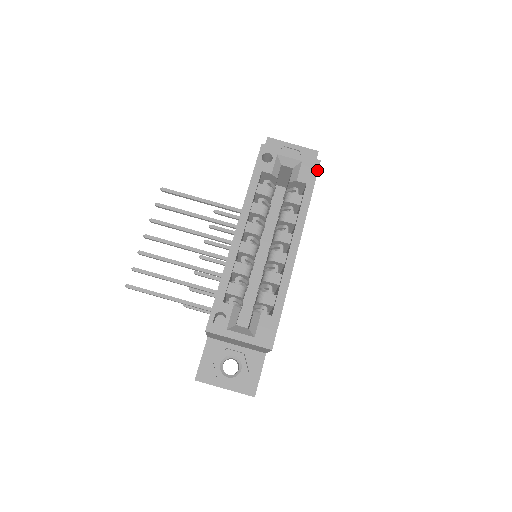
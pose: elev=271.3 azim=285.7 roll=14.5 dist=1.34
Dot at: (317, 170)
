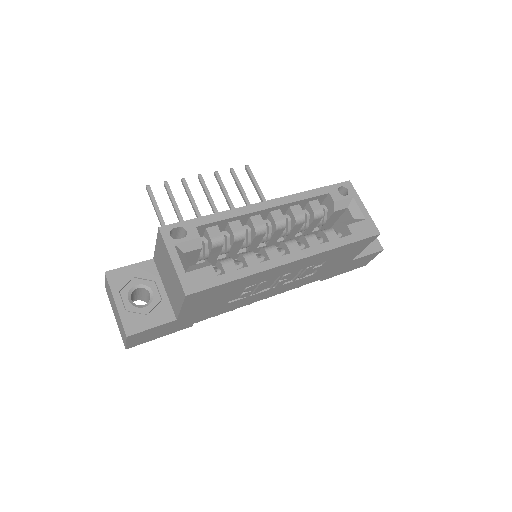
Dot at: (370, 236)
